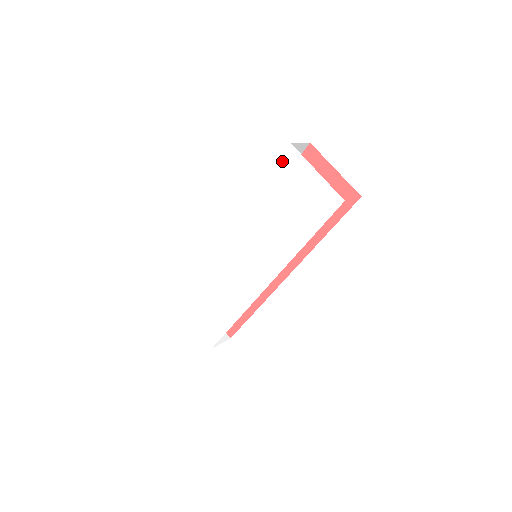
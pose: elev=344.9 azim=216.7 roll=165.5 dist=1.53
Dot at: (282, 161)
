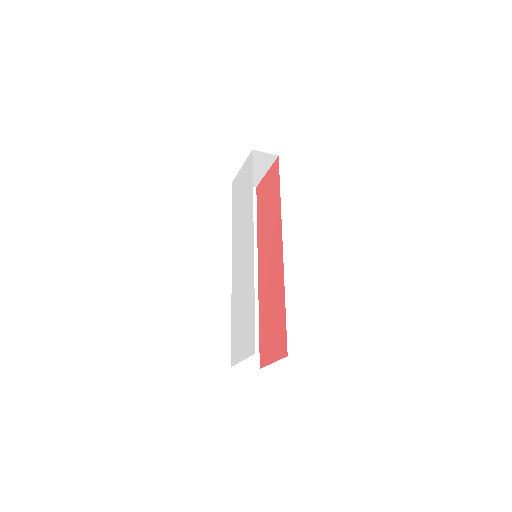
Dot at: (233, 192)
